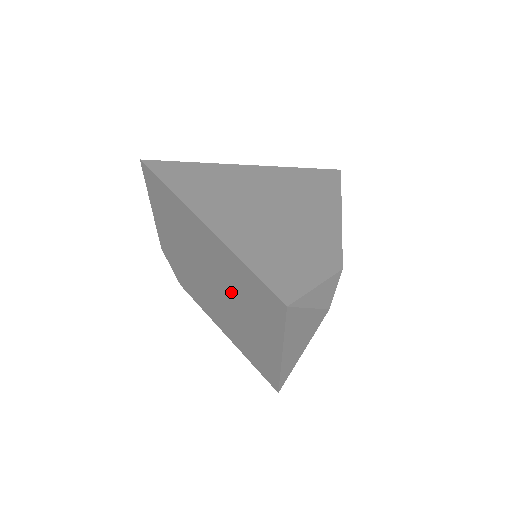
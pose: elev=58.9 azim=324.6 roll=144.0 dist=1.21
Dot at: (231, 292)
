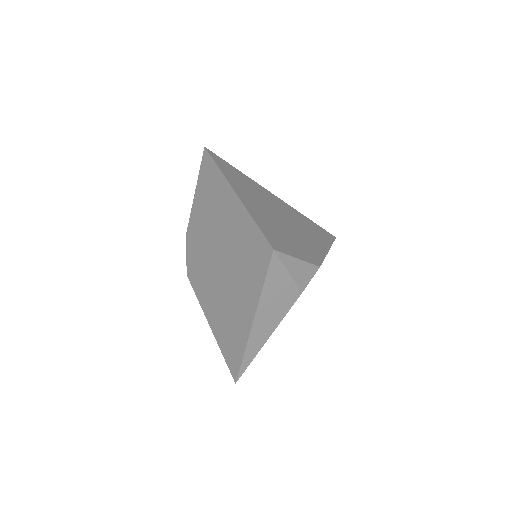
Dot at: (231, 258)
